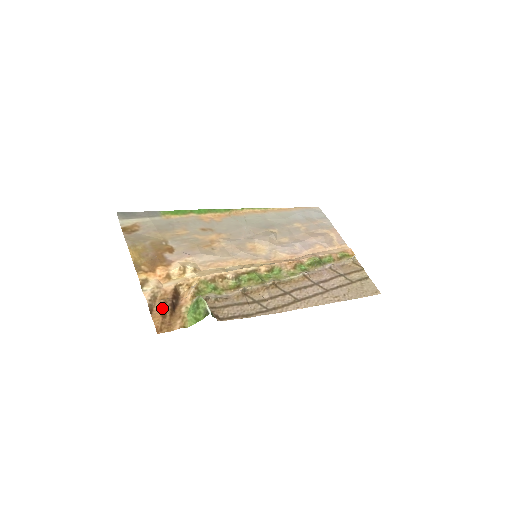
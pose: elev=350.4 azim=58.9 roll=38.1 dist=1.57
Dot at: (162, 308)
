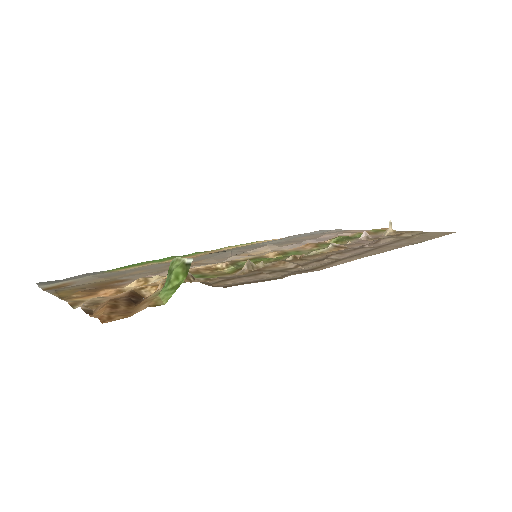
Dot at: (109, 302)
